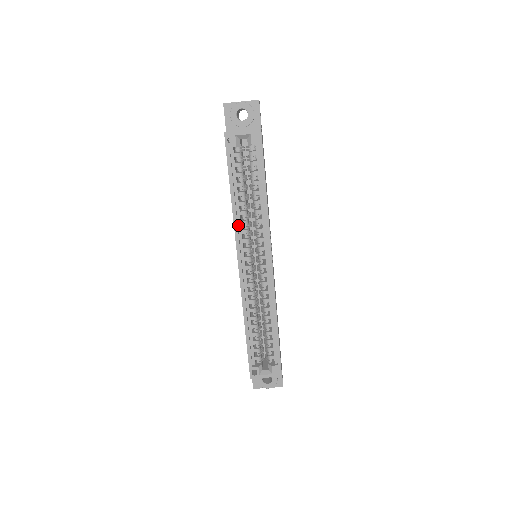
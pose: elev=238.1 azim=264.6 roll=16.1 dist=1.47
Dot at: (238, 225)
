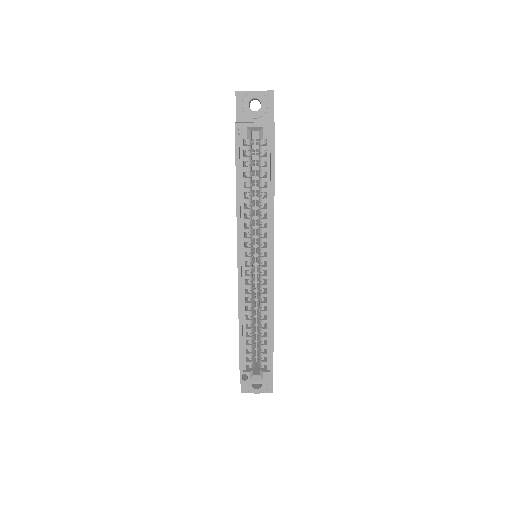
Dot at: (241, 223)
